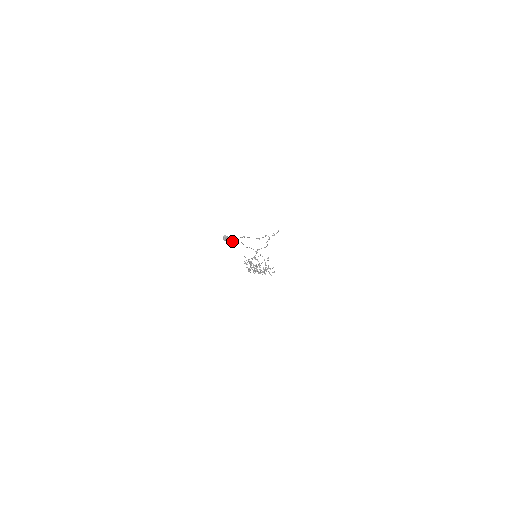
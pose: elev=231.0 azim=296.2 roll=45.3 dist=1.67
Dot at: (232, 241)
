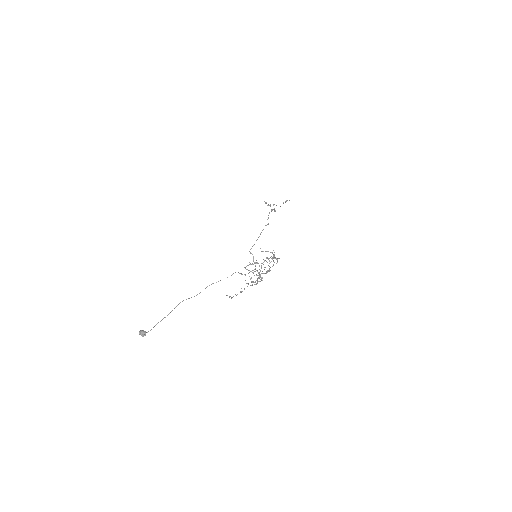
Dot at: (163, 318)
